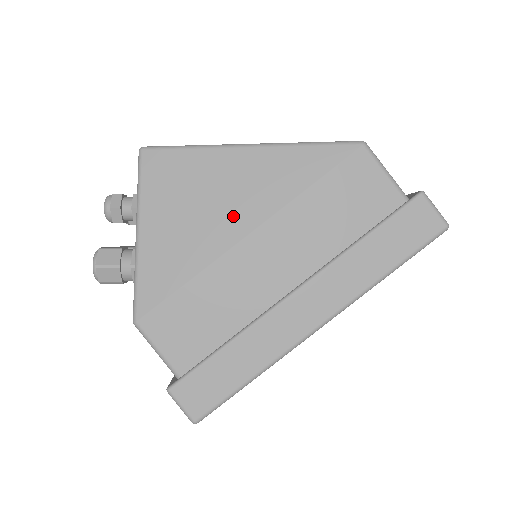
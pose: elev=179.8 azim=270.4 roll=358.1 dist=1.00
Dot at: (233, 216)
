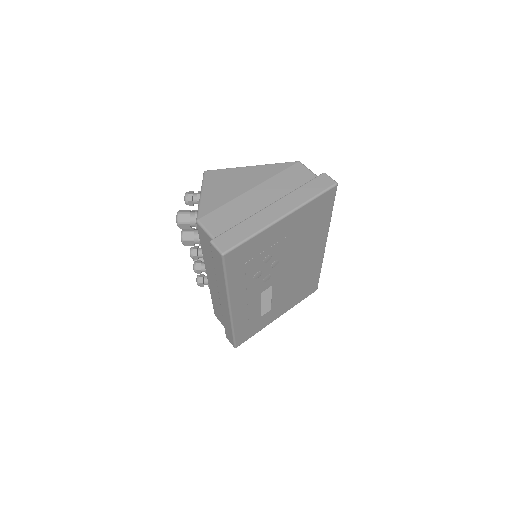
Dot at: (244, 185)
